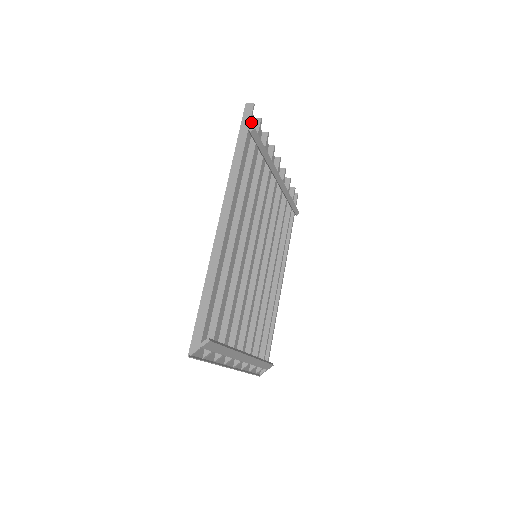
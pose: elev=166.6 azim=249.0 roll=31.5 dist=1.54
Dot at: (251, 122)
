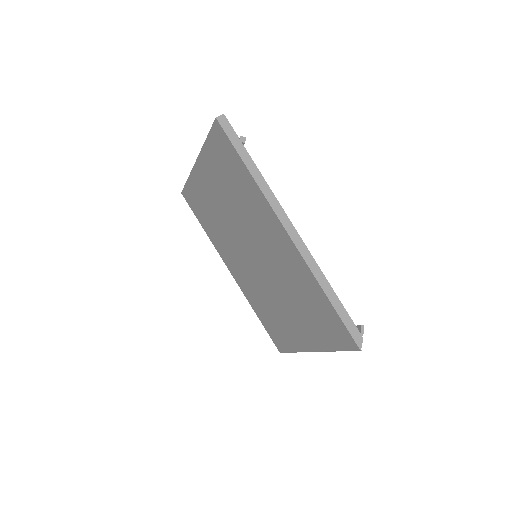
Dot at: (218, 134)
